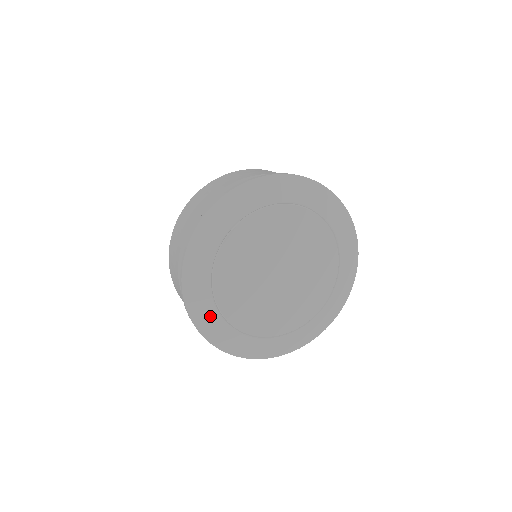
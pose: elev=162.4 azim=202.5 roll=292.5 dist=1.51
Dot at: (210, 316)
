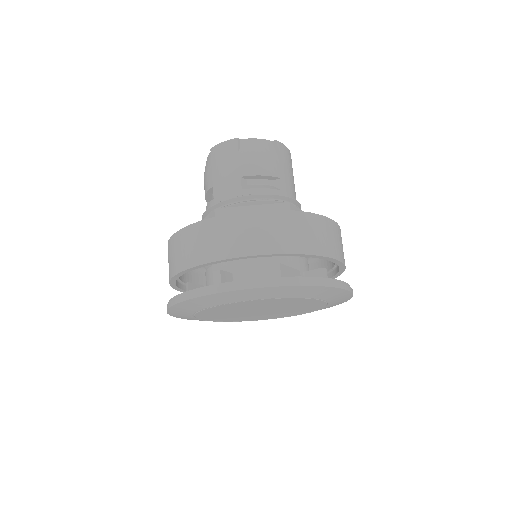
Dot at: (184, 314)
